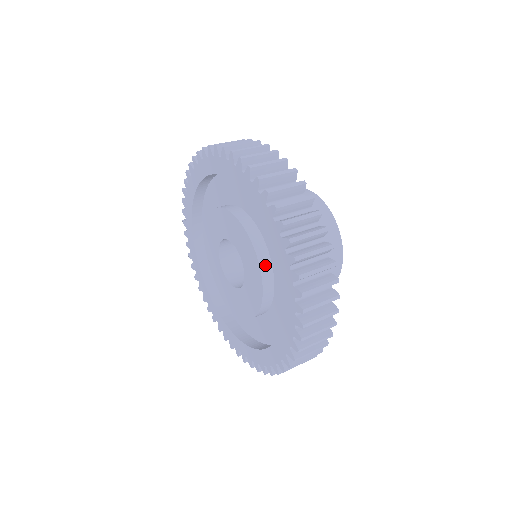
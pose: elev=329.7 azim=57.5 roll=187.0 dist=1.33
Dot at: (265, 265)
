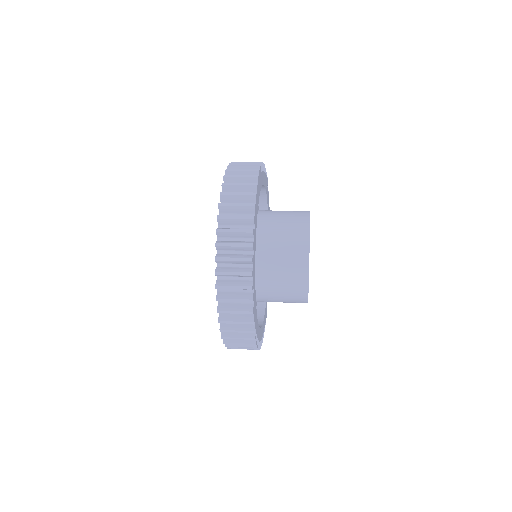
Dot at: occluded
